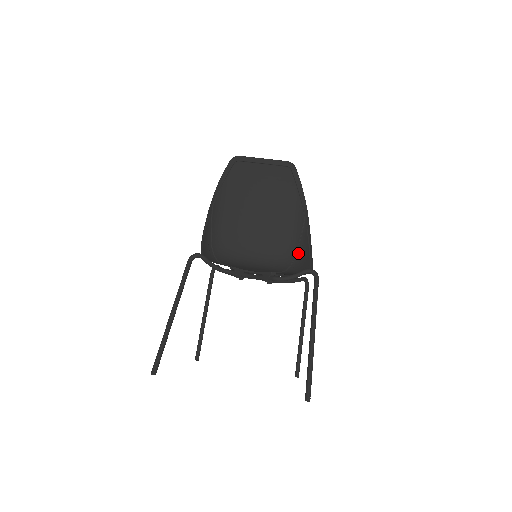
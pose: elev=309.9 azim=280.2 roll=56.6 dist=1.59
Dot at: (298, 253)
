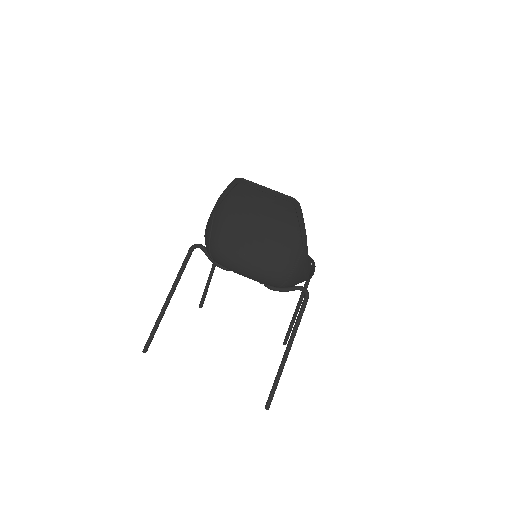
Dot at: (290, 278)
